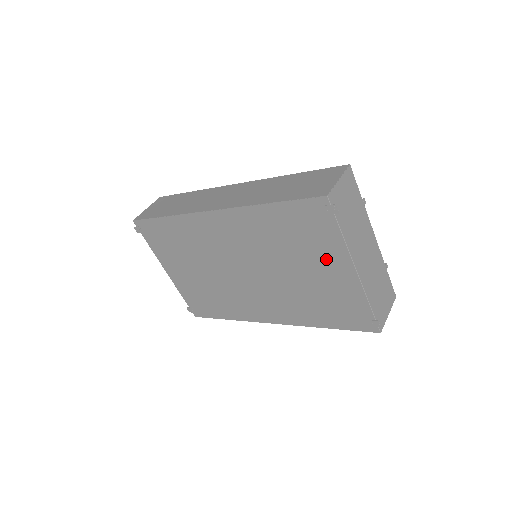
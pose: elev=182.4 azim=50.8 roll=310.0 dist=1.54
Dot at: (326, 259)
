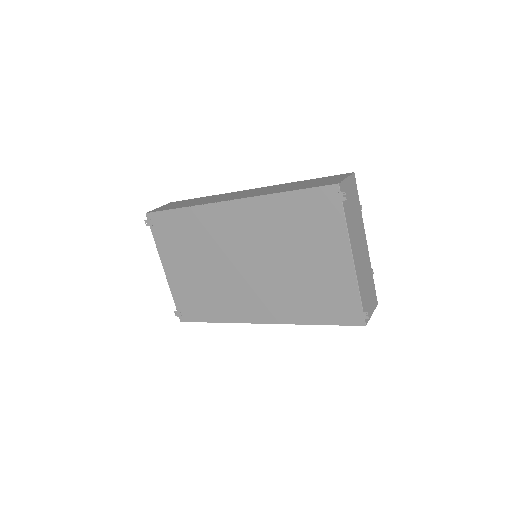
Dot at: (327, 247)
